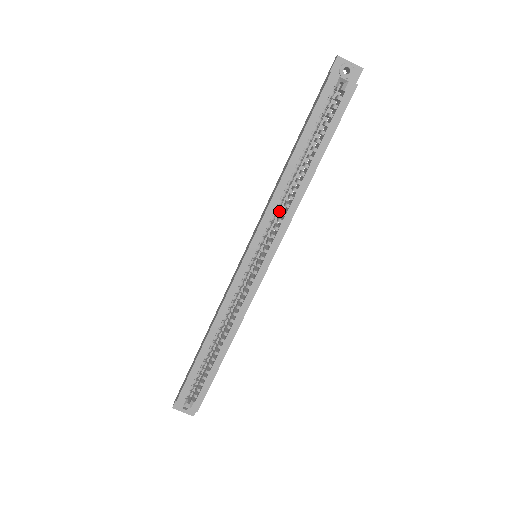
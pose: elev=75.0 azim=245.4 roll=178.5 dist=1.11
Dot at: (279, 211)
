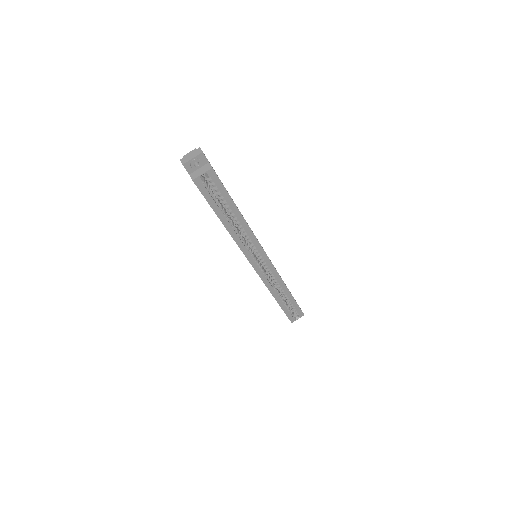
Dot at: occluded
